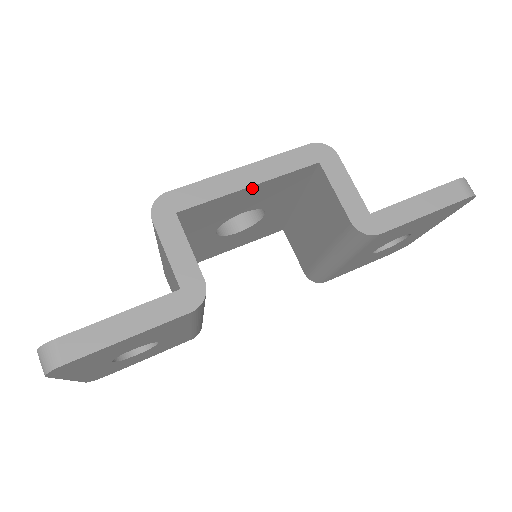
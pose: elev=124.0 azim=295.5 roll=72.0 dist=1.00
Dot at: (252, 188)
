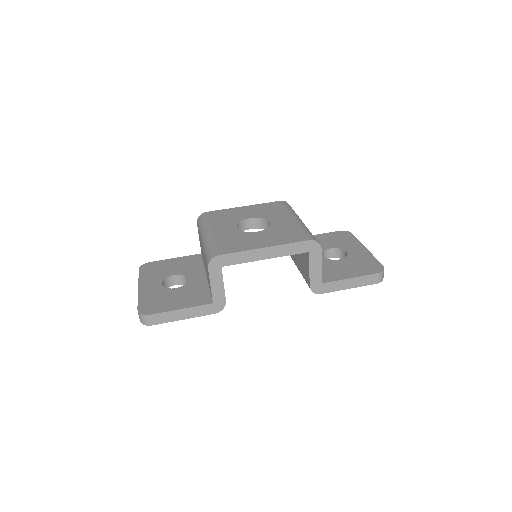
Dot at: (267, 257)
